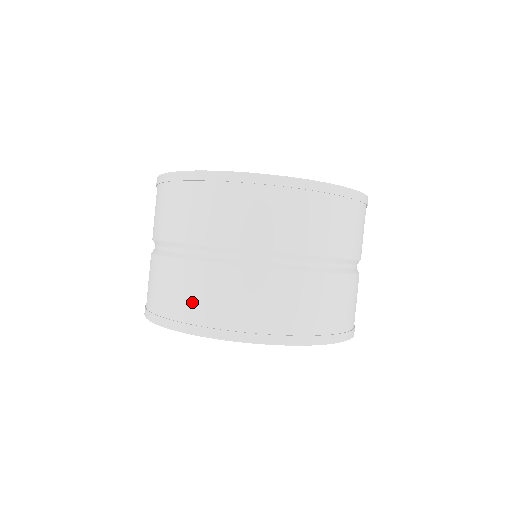
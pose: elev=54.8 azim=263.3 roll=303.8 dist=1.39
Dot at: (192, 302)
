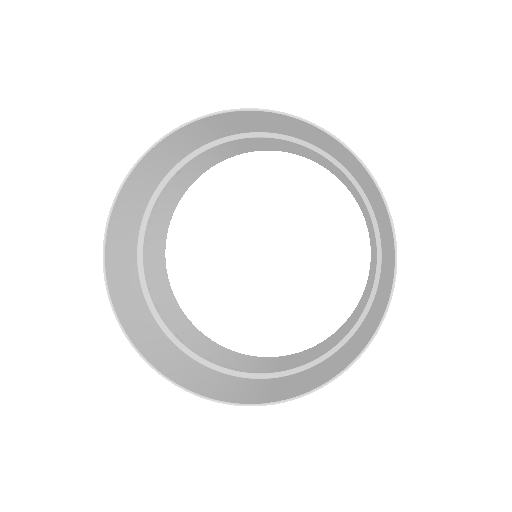
Dot at: (208, 348)
